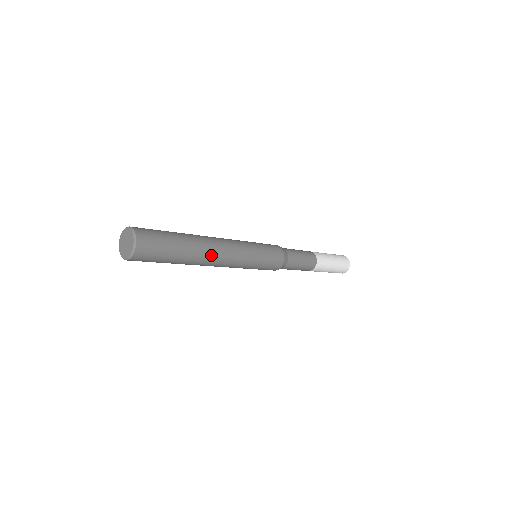
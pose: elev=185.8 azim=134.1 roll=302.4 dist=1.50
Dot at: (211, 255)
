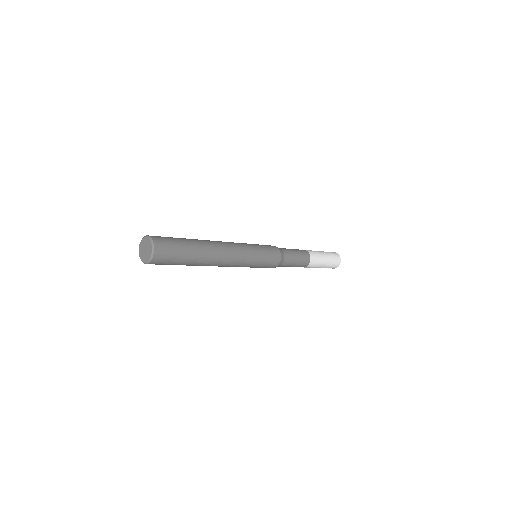
Dot at: (216, 245)
